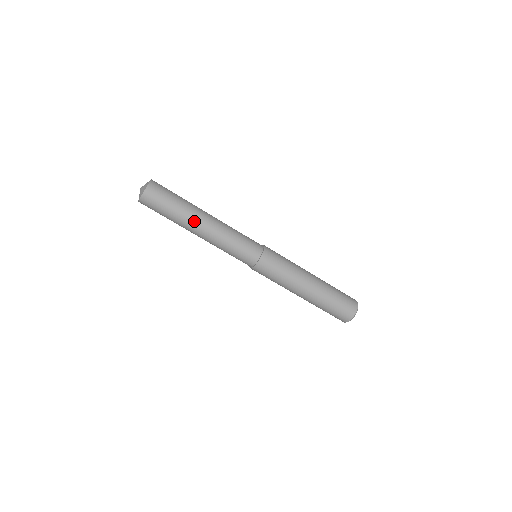
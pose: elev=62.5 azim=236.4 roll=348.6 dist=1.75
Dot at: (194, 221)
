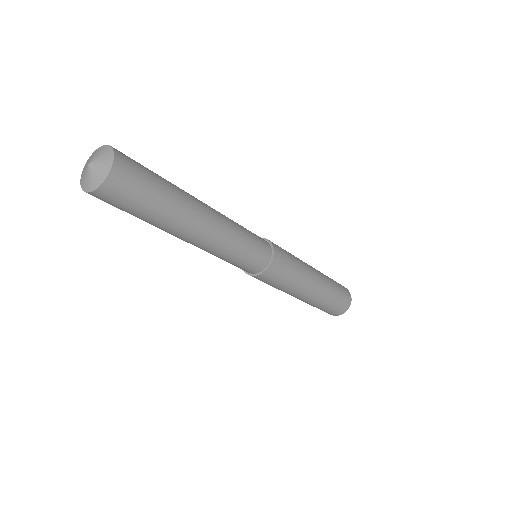
Dot at: (192, 218)
